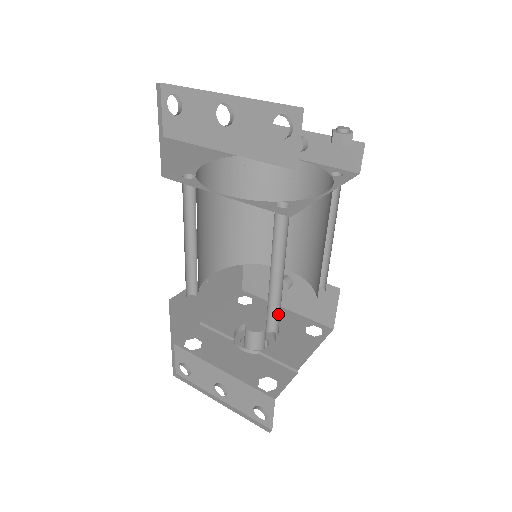
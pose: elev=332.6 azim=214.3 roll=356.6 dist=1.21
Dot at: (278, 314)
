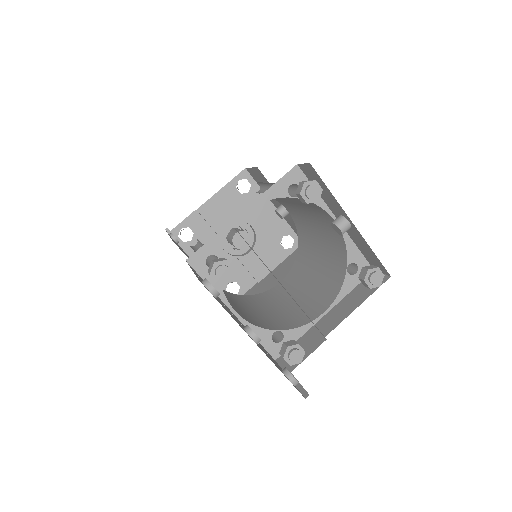
Dot at: occluded
